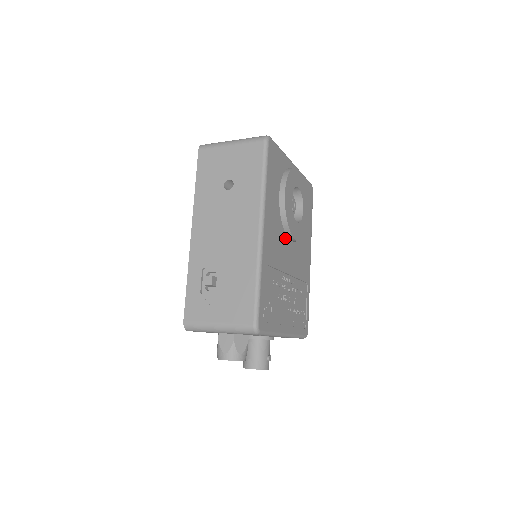
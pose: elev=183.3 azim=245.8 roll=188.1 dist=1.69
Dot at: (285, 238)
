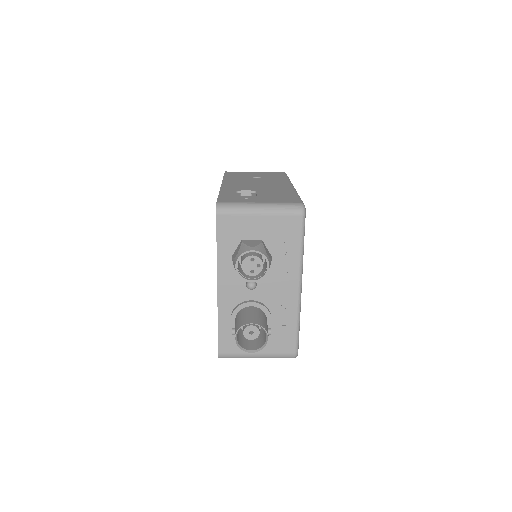
Dot at: occluded
